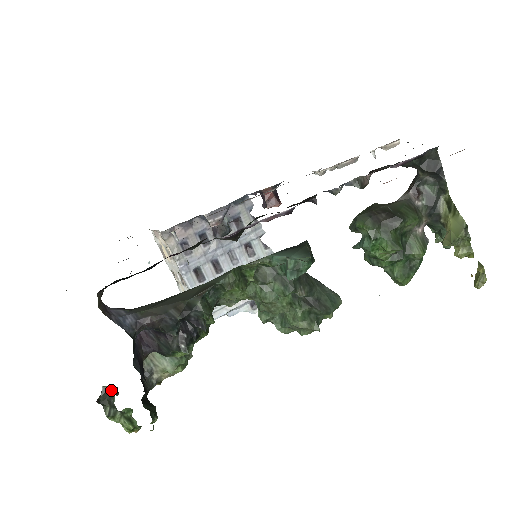
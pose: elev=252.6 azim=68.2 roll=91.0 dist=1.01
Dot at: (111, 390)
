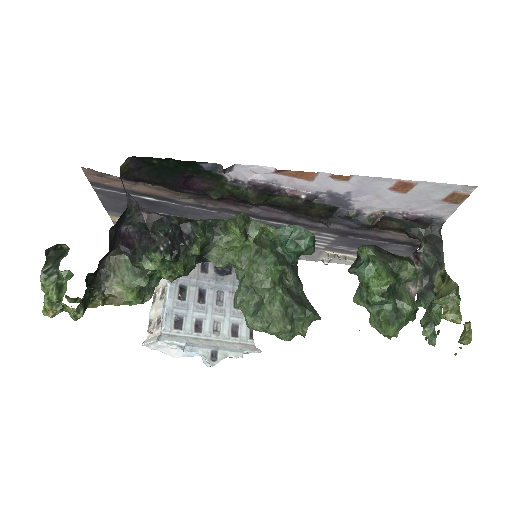
Dot at: (67, 250)
